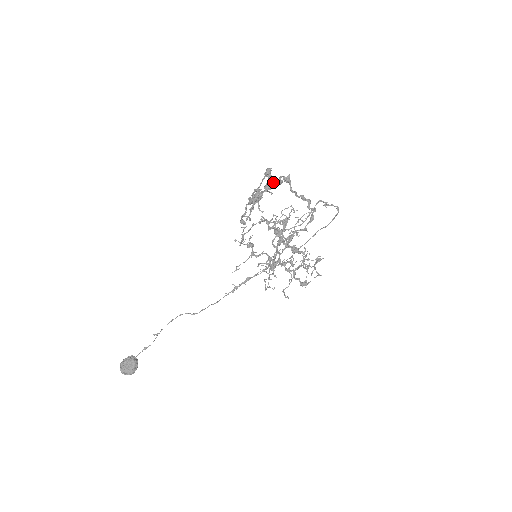
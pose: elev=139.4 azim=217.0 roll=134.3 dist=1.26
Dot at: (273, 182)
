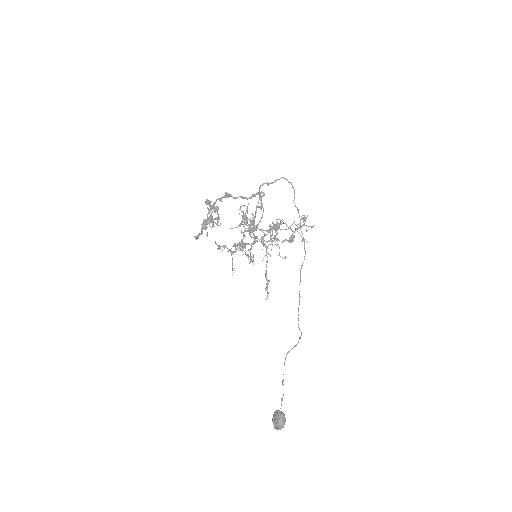
Dot at: (213, 204)
